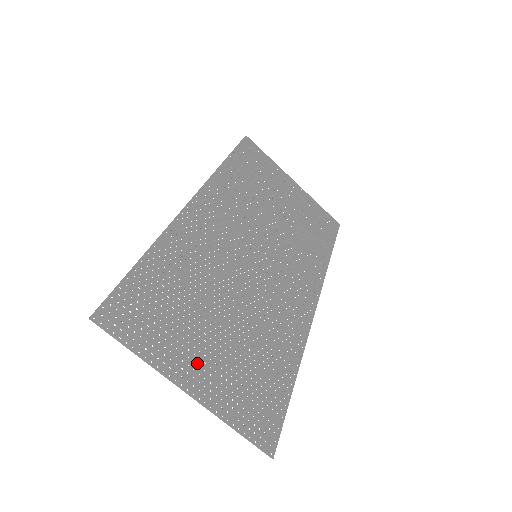
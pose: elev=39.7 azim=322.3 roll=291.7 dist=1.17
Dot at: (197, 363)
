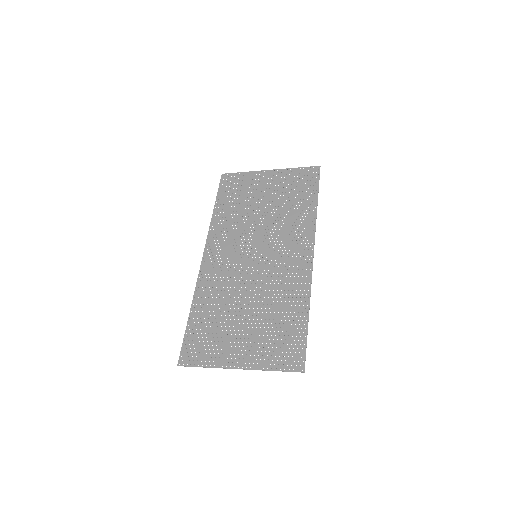
Dot at: (239, 350)
